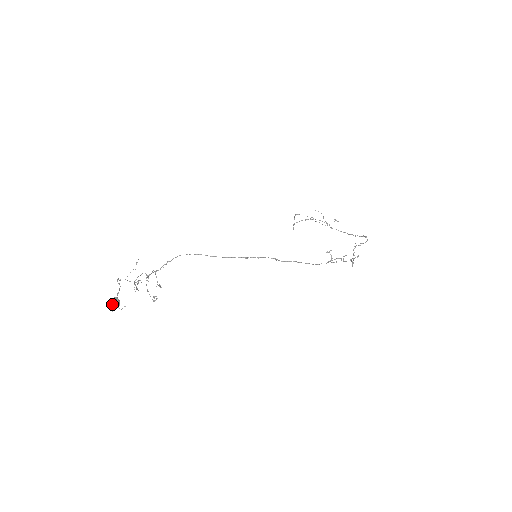
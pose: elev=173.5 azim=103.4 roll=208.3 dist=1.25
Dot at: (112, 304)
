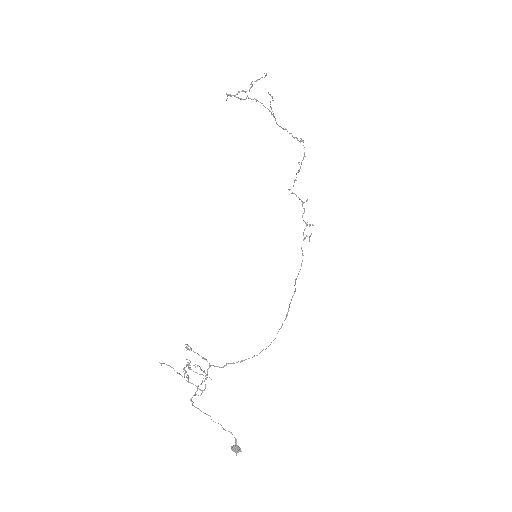
Dot at: occluded
